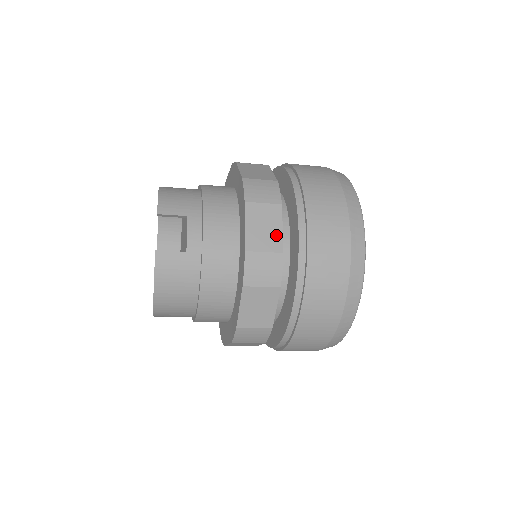
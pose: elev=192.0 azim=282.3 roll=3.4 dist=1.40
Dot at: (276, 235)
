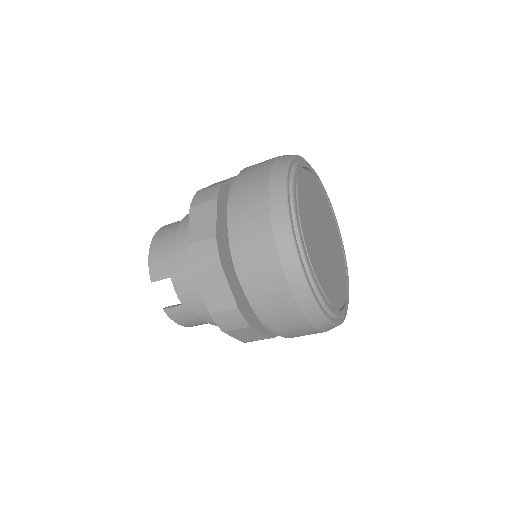
Dot at: (227, 295)
